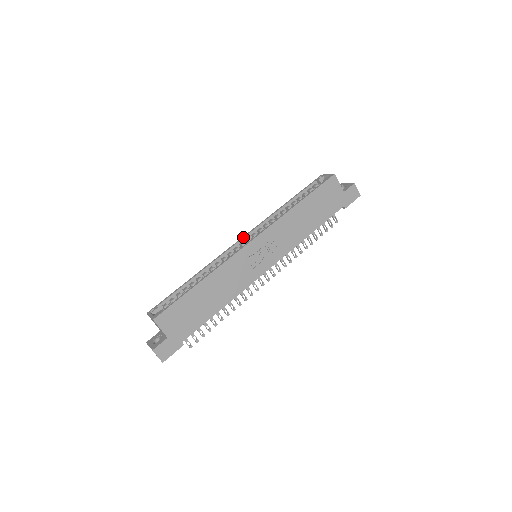
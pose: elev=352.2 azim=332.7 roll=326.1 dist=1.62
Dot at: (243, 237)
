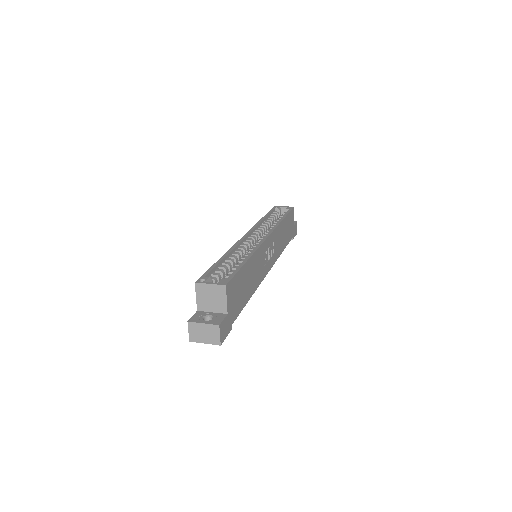
Dot at: (247, 234)
